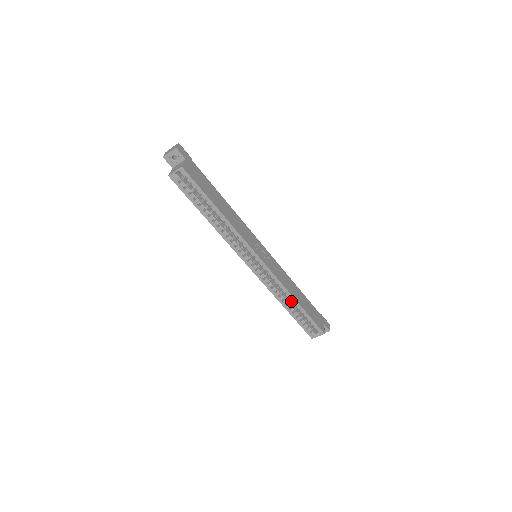
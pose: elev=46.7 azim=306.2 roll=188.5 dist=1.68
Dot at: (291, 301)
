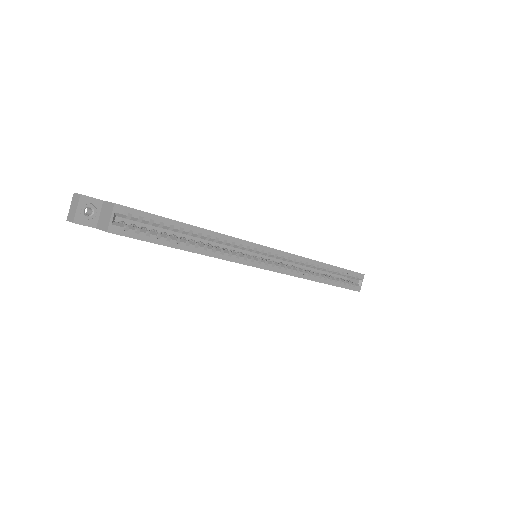
Dot at: occluded
